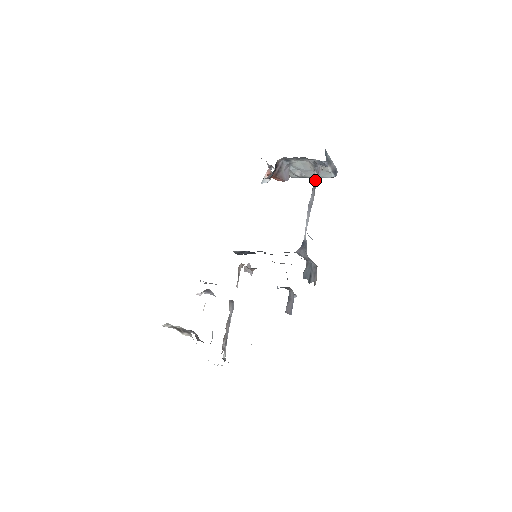
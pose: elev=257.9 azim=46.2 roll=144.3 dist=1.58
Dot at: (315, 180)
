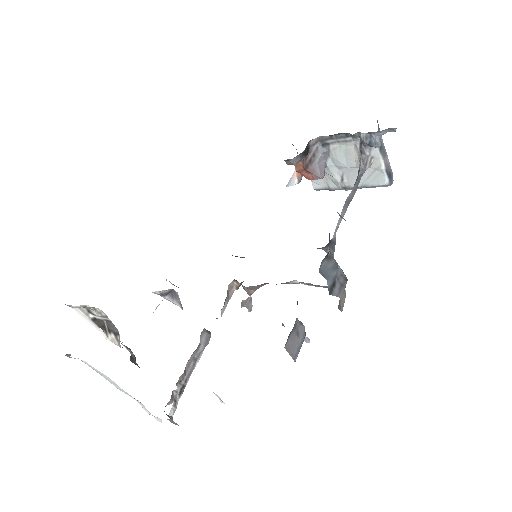
Dot at: (360, 174)
